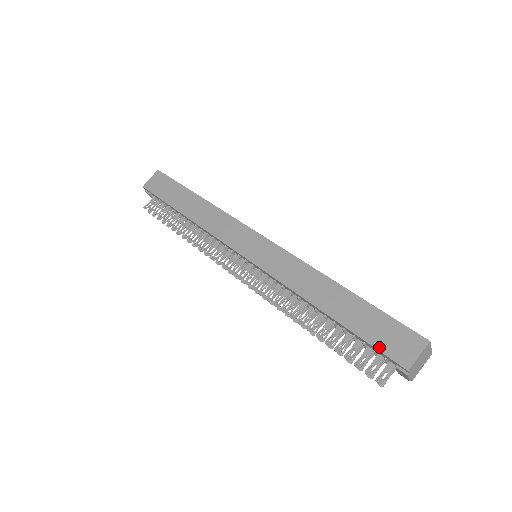
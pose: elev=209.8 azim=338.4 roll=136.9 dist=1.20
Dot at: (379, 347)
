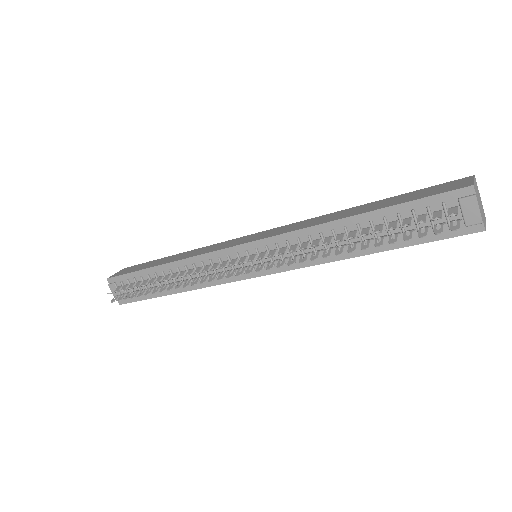
Dot at: (430, 195)
